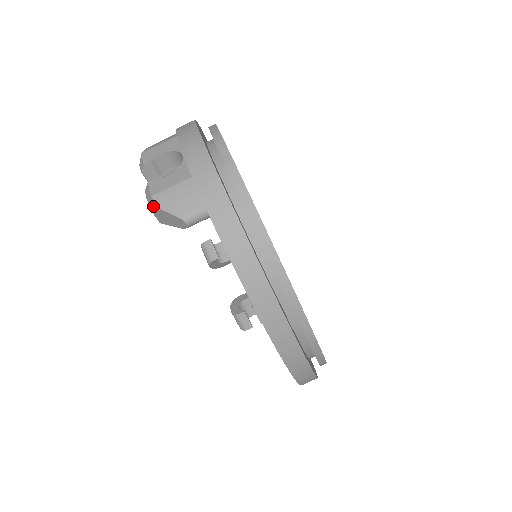
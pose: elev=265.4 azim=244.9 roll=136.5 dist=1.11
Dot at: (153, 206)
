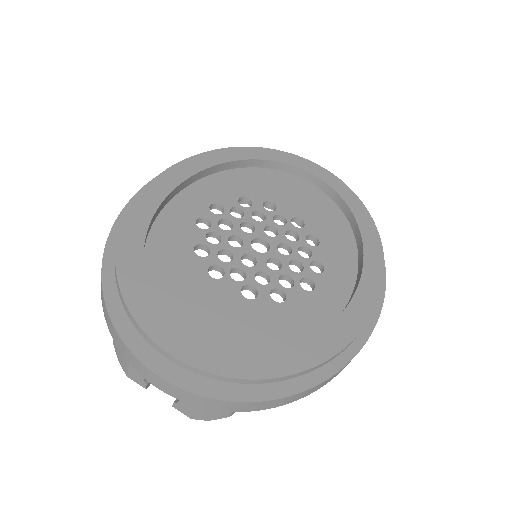
Dot at: occluded
